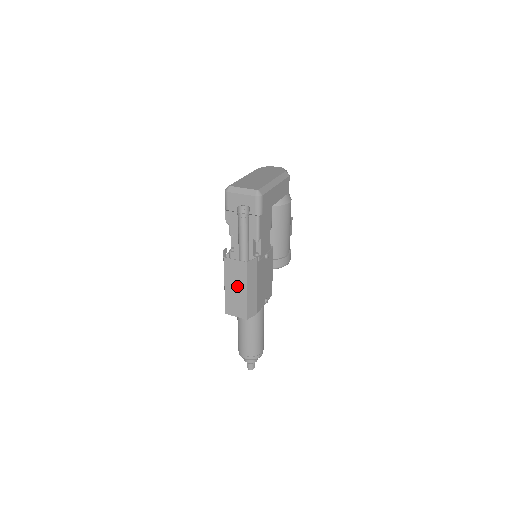
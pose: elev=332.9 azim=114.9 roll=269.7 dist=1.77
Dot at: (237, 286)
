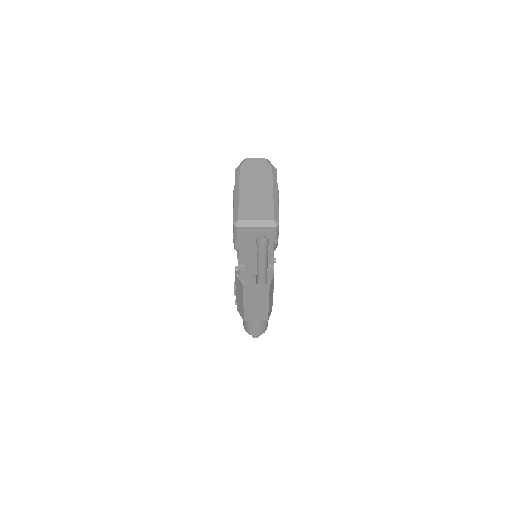
Dot at: (258, 301)
